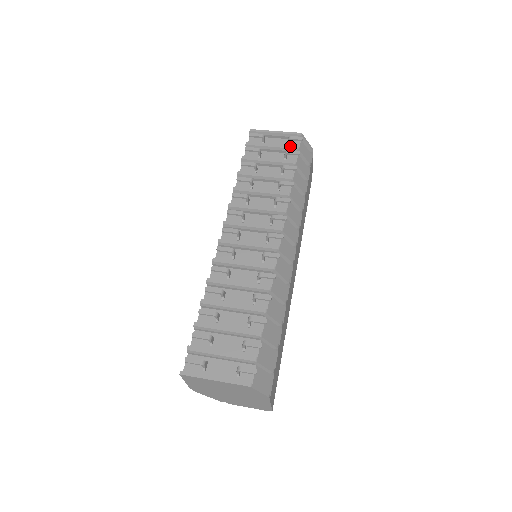
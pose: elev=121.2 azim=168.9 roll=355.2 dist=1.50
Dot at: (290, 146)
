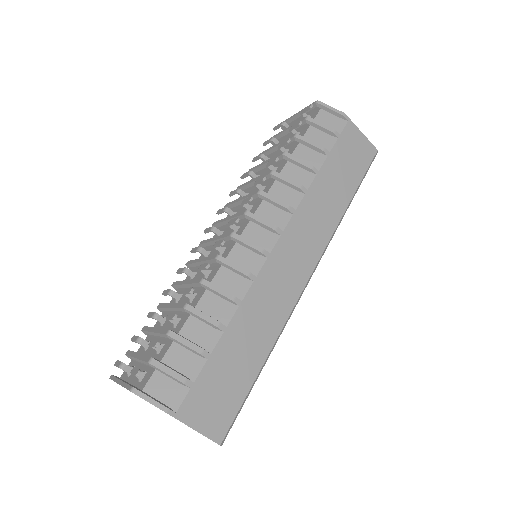
Dot at: (300, 120)
